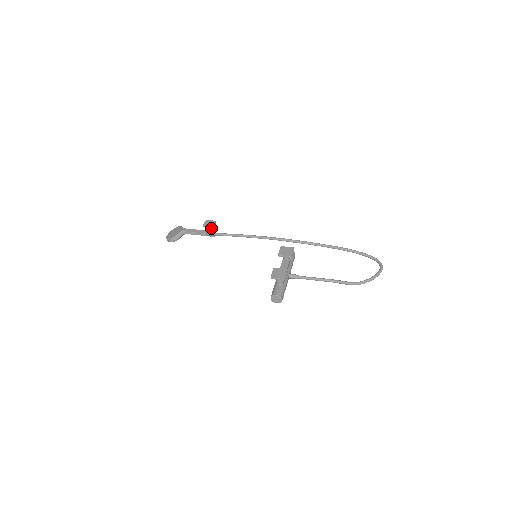
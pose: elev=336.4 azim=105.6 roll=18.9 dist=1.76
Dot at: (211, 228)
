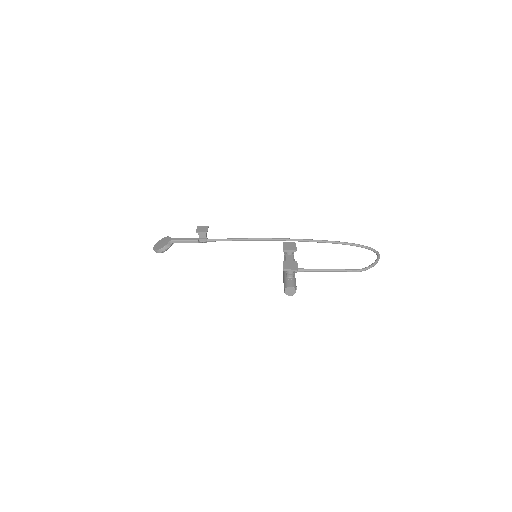
Dot at: (204, 233)
